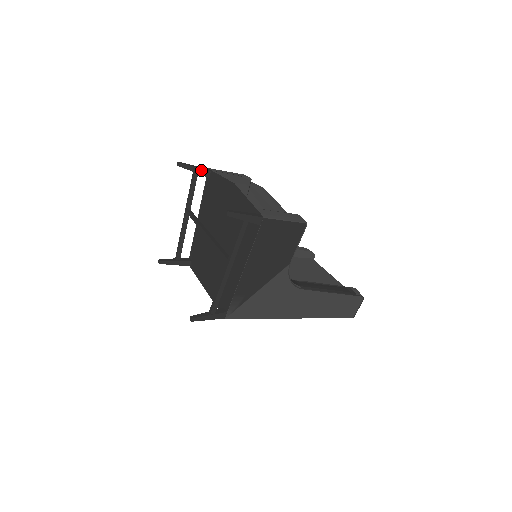
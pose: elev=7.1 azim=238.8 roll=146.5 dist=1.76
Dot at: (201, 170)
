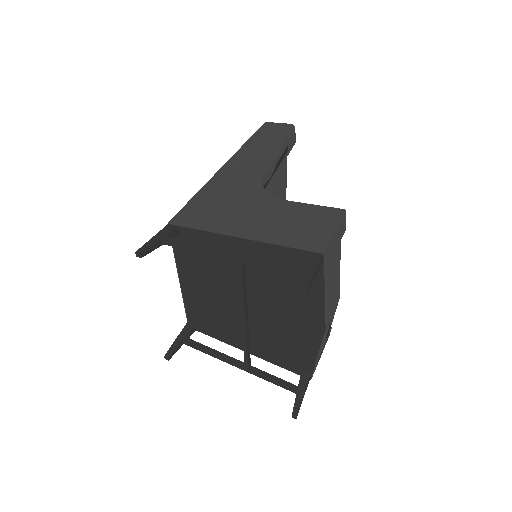
Dot at: occluded
